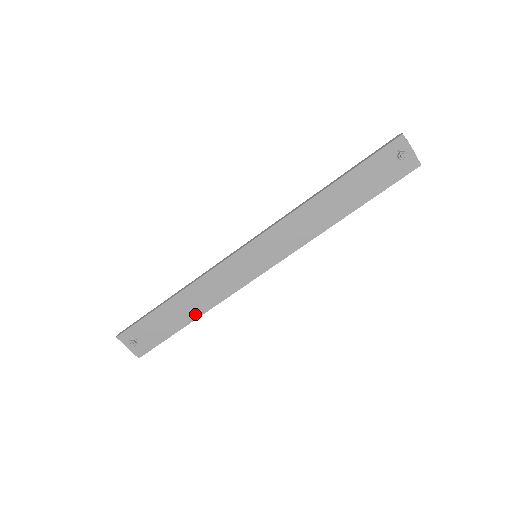
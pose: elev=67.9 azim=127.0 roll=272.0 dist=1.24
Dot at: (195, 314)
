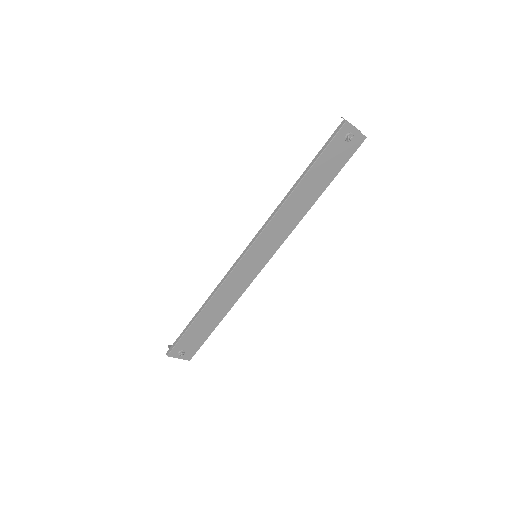
Dot at: (222, 314)
